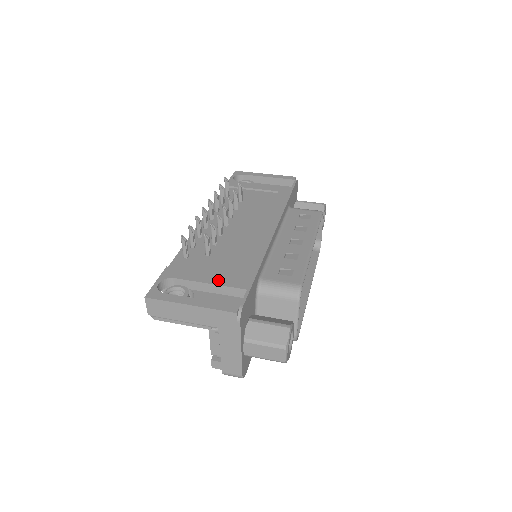
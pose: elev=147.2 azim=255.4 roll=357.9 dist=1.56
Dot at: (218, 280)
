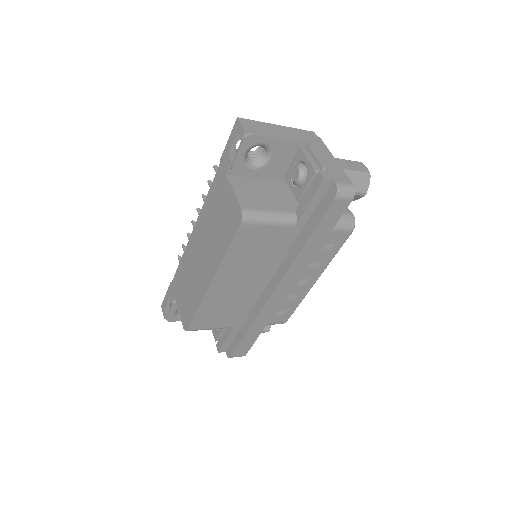
Dot at: occluded
